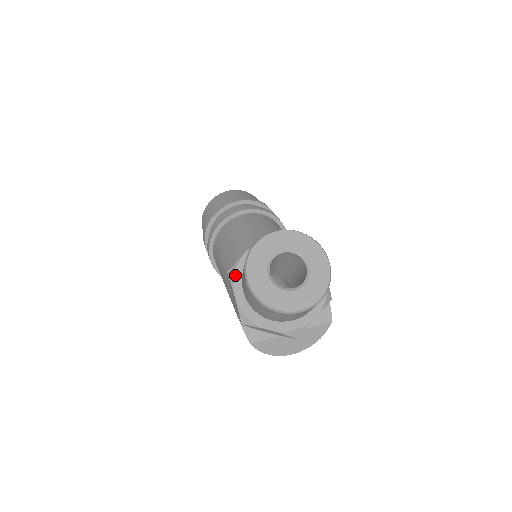
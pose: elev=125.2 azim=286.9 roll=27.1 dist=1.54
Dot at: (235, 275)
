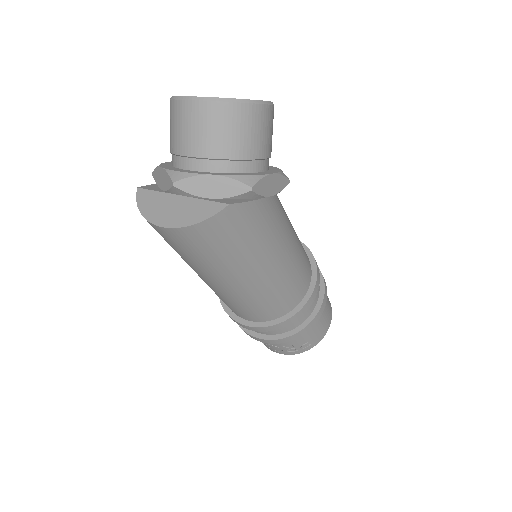
Dot at: occluded
